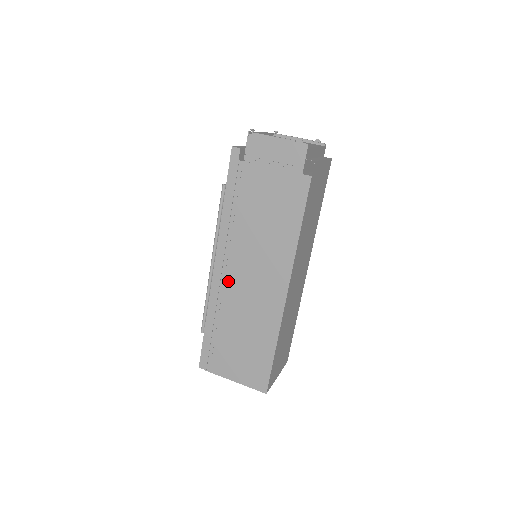
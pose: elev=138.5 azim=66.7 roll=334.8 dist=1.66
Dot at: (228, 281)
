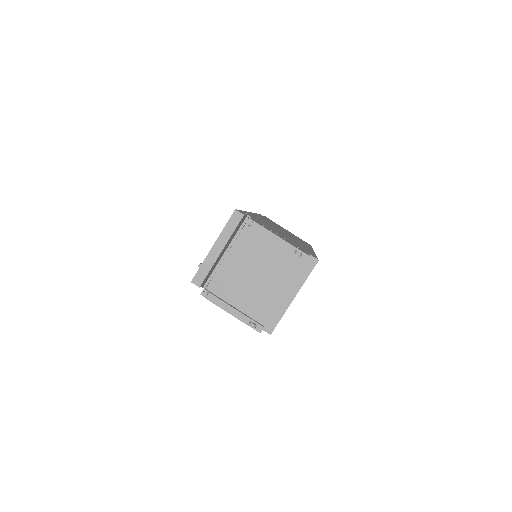
Dot at: occluded
